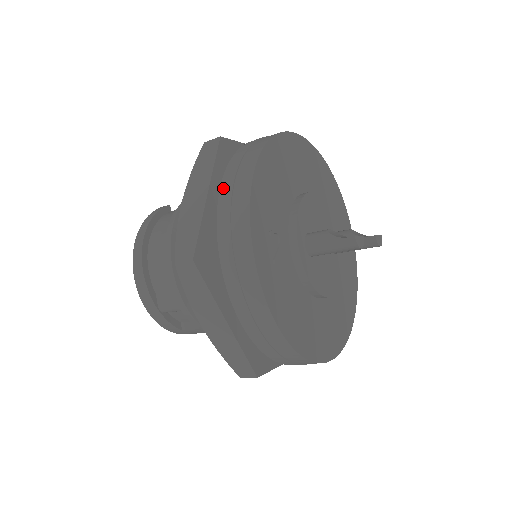
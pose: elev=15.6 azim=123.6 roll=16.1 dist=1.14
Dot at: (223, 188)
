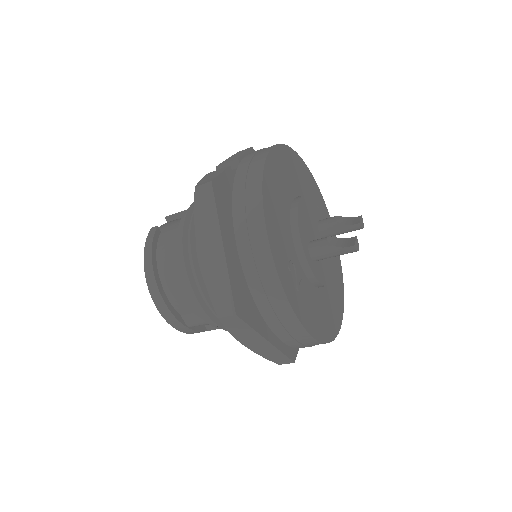
Dot at: (239, 243)
